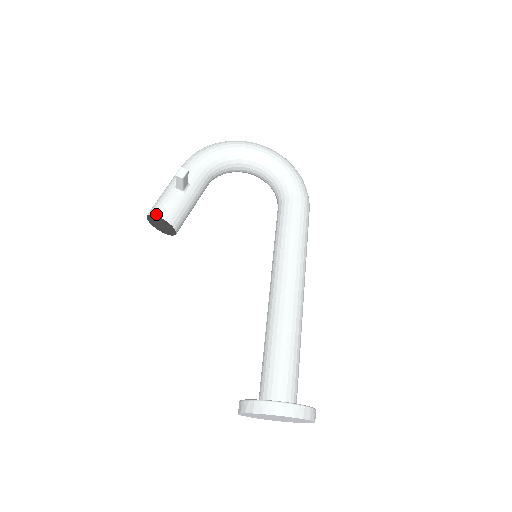
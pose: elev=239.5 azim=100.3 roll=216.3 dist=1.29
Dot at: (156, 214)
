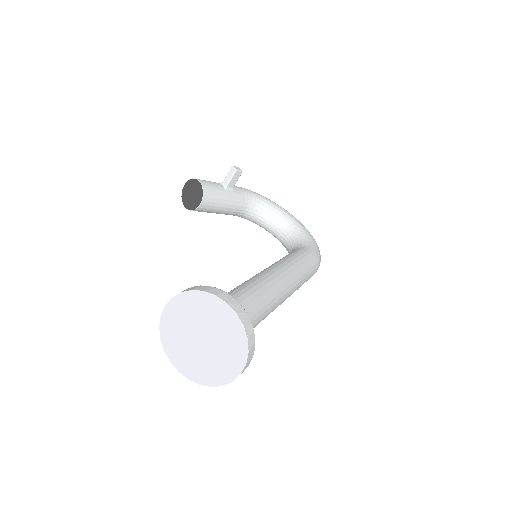
Dot at: (197, 179)
